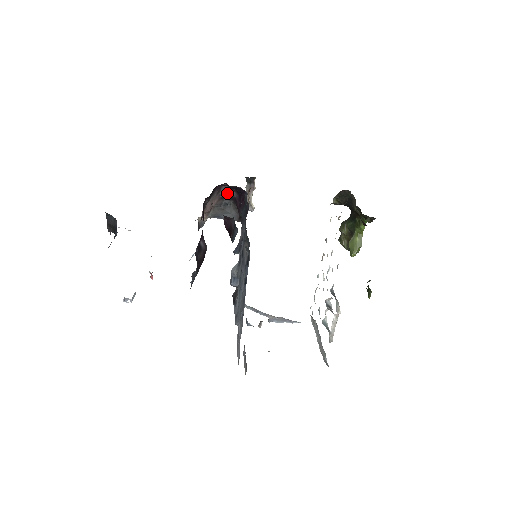
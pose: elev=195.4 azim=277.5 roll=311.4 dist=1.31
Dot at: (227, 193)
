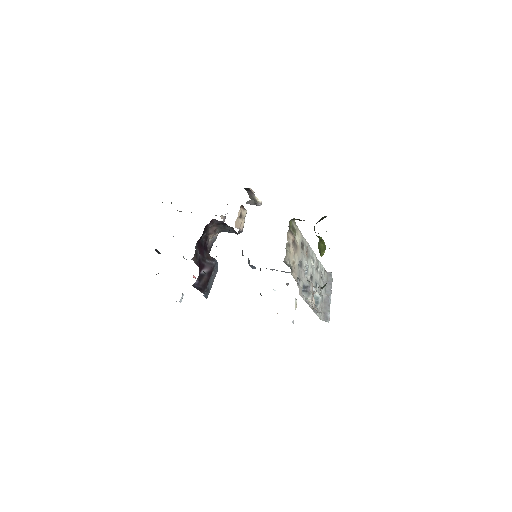
Dot at: (219, 222)
